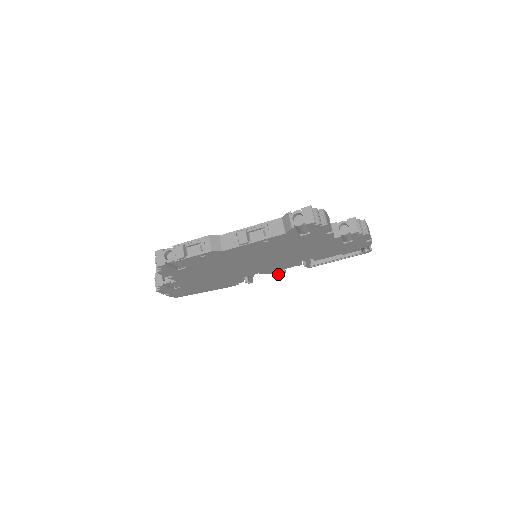
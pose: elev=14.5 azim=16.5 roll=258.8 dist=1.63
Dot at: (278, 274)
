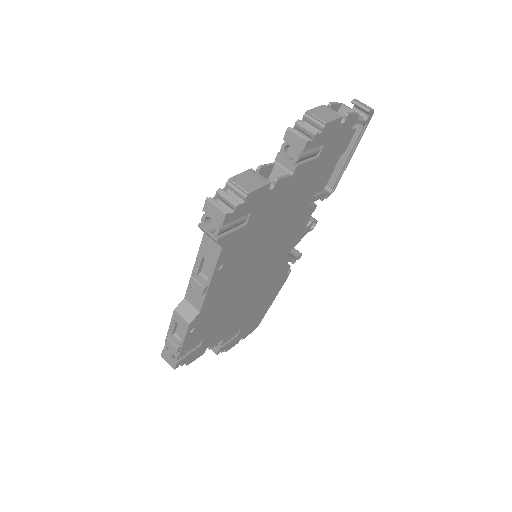
Dot at: (312, 228)
